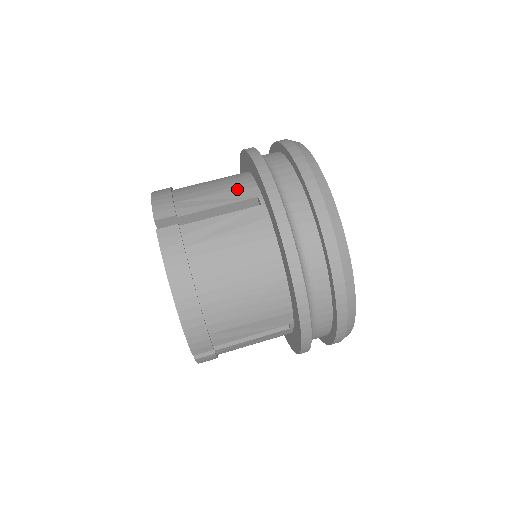
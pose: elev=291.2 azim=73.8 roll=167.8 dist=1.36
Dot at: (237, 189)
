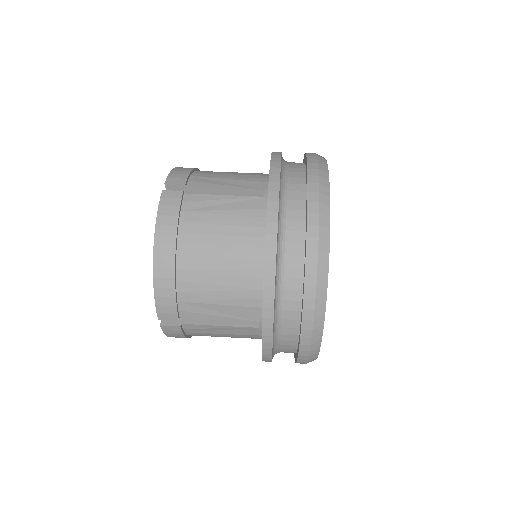
Dot at: (250, 180)
